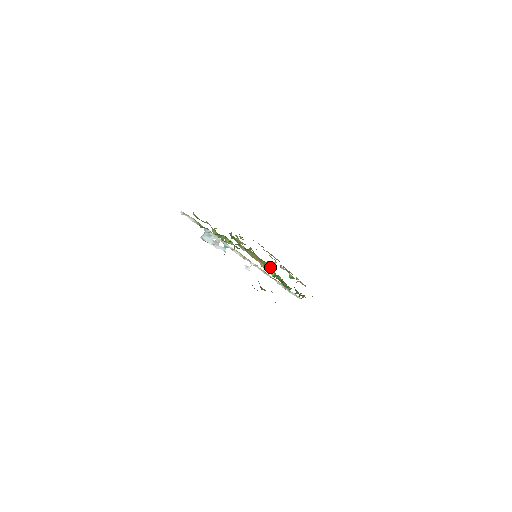
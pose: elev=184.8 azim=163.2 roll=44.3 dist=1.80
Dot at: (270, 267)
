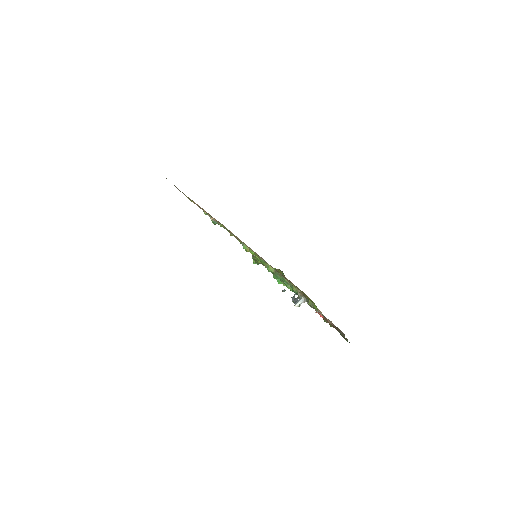
Dot at: occluded
